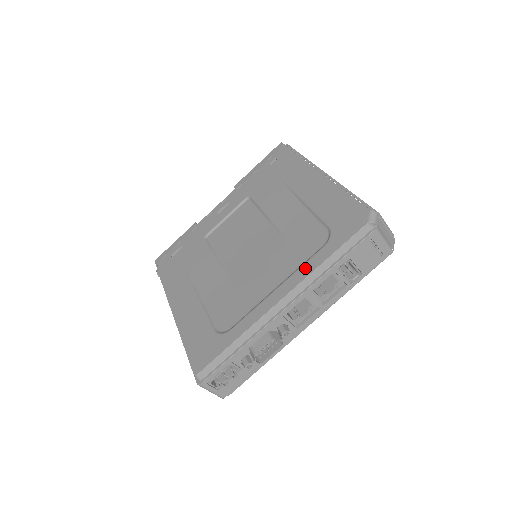
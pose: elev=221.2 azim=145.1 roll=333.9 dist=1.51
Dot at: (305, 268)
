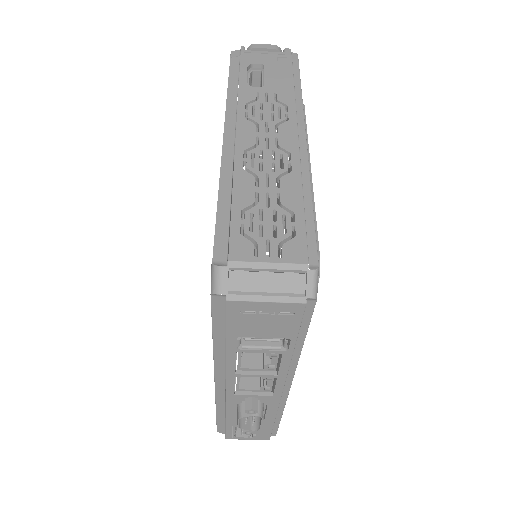
Dot at: occluded
